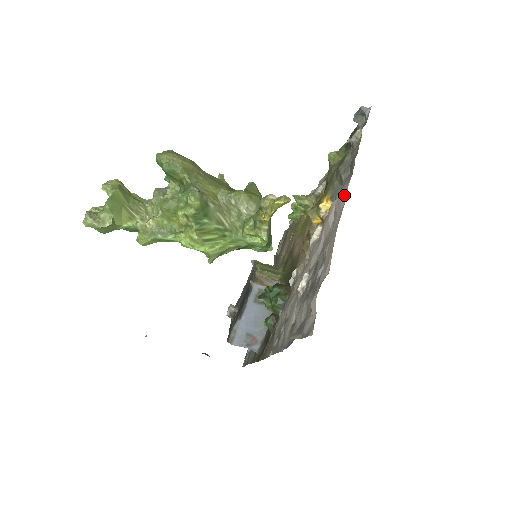
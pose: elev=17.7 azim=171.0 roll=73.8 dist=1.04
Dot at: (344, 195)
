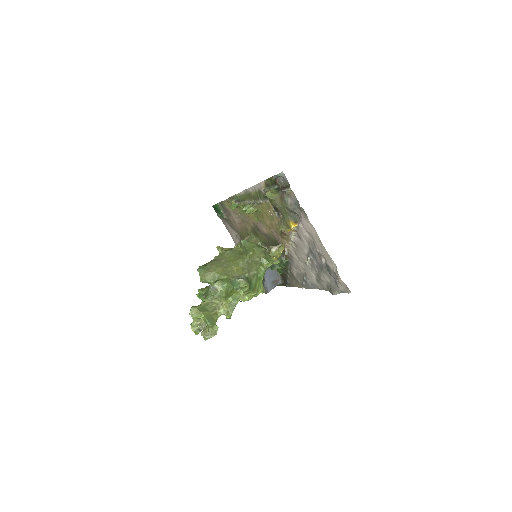
Dot at: (310, 226)
